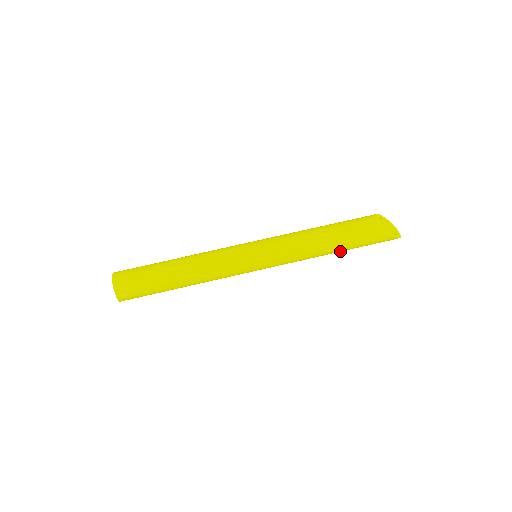
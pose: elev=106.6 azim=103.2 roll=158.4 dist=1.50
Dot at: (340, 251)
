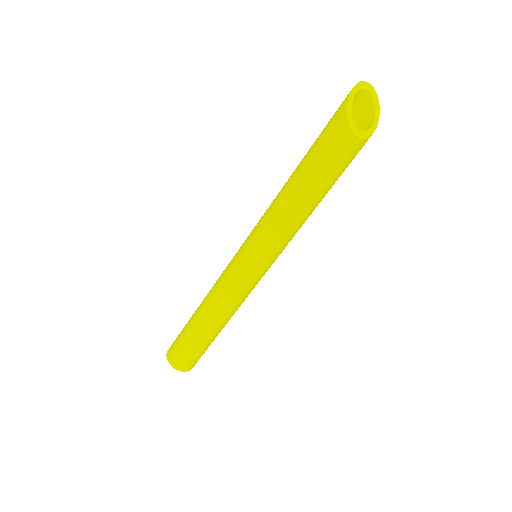
Dot at: occluded
